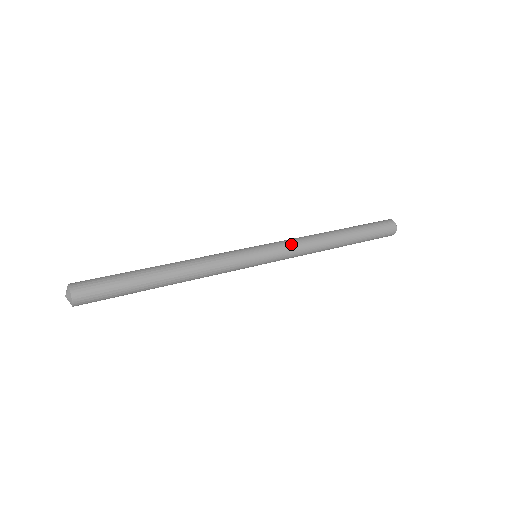
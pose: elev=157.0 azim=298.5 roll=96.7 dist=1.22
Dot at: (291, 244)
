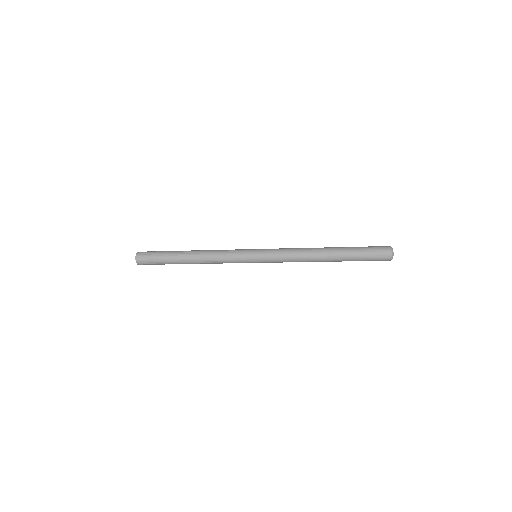
Dot at: (282, 249)
